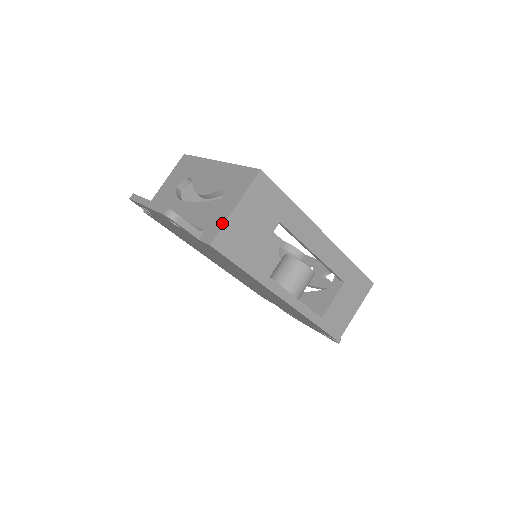
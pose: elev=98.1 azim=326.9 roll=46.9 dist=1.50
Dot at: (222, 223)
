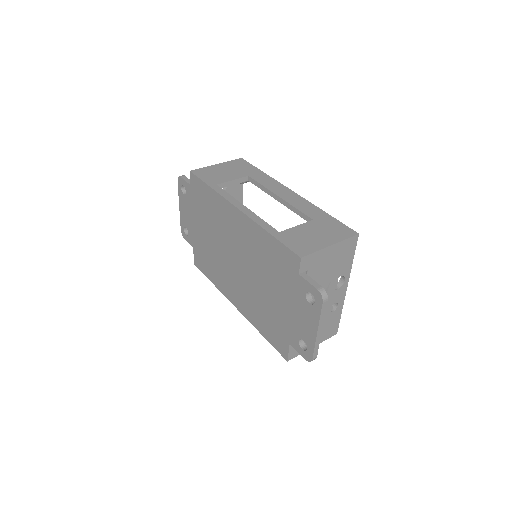
Dot at: occluded
